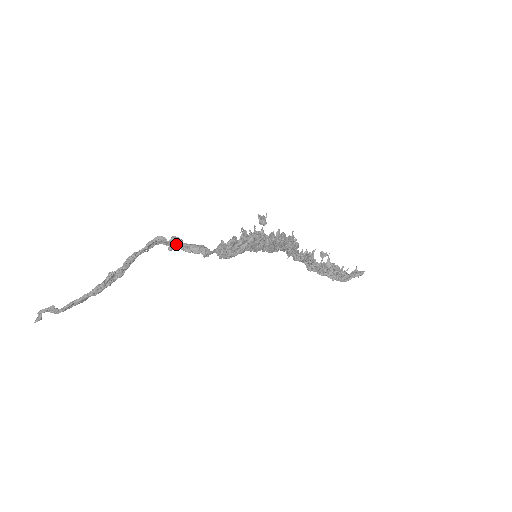
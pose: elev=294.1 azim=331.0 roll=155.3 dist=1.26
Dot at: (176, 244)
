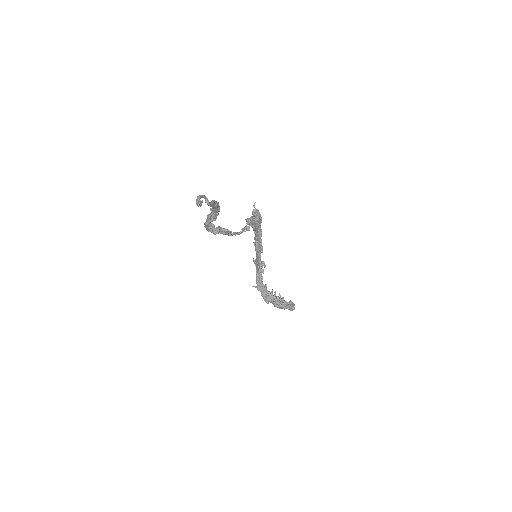
Dot at: (220, 227)
